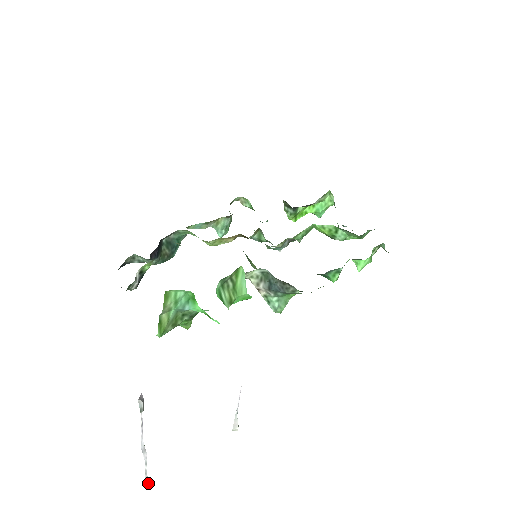
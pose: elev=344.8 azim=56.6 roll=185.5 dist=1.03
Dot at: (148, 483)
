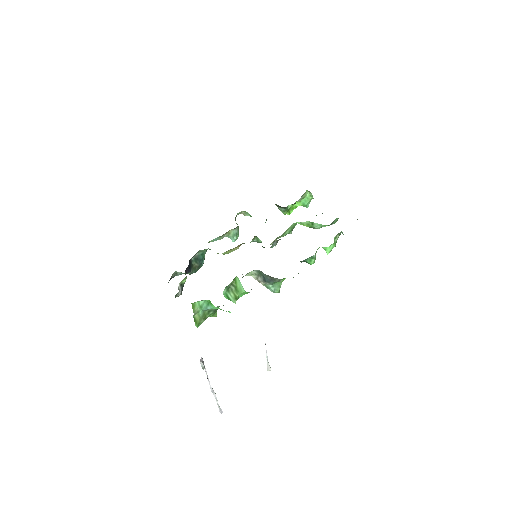
Dot at: (222, 411)
